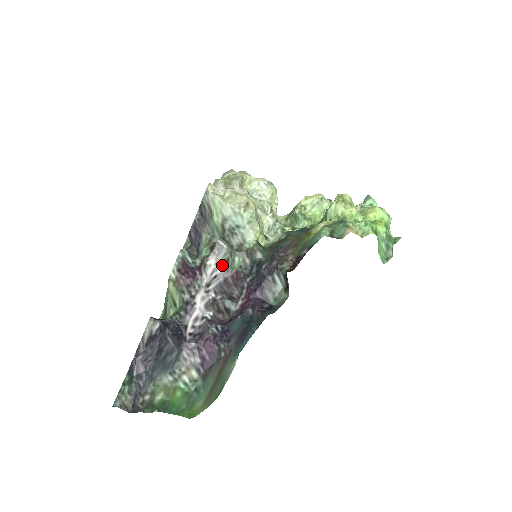
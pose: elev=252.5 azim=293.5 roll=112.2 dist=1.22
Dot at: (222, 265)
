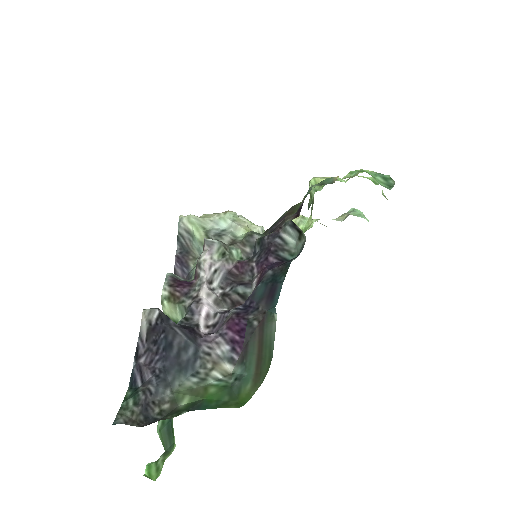
Dot at: (219, 259)
